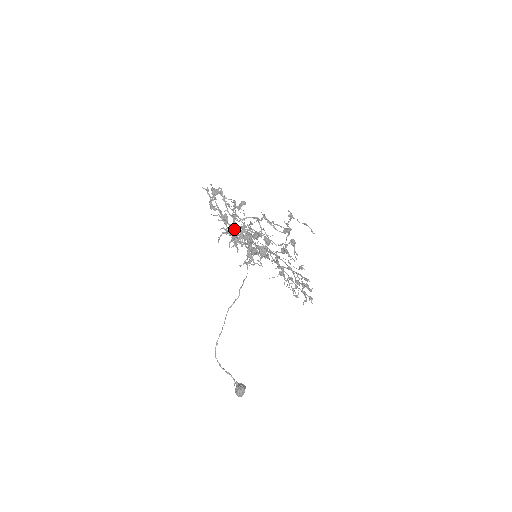
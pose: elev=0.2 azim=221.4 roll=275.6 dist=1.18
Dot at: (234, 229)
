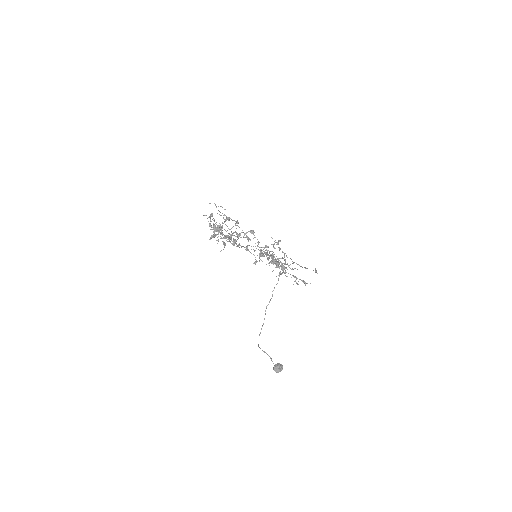
Dot at: (226, 235)
